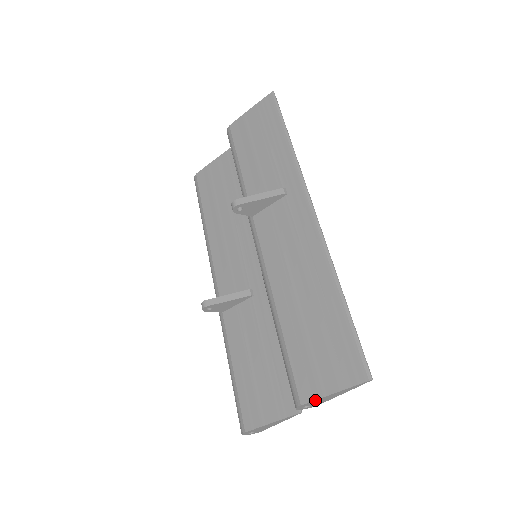
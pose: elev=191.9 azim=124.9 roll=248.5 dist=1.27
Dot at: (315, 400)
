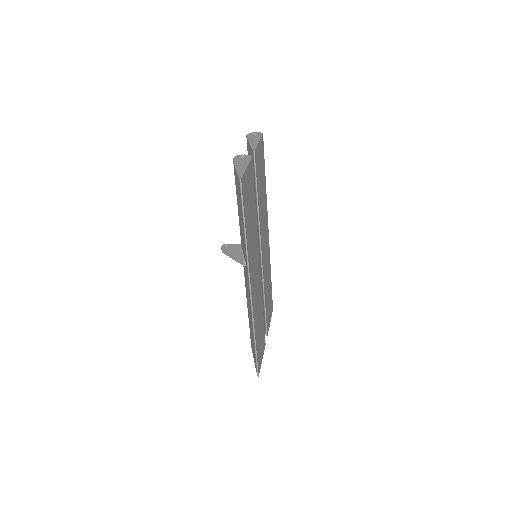
Dot at: occluded
